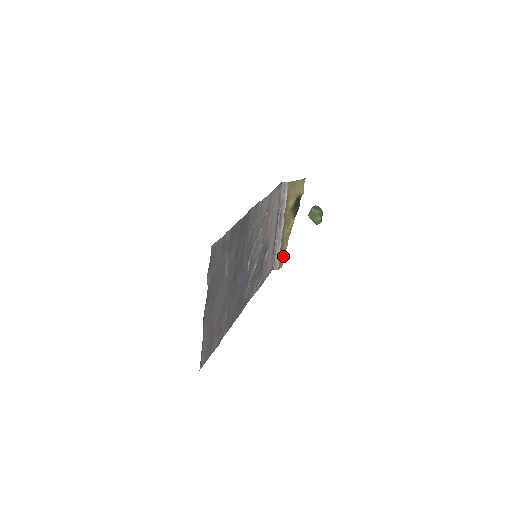
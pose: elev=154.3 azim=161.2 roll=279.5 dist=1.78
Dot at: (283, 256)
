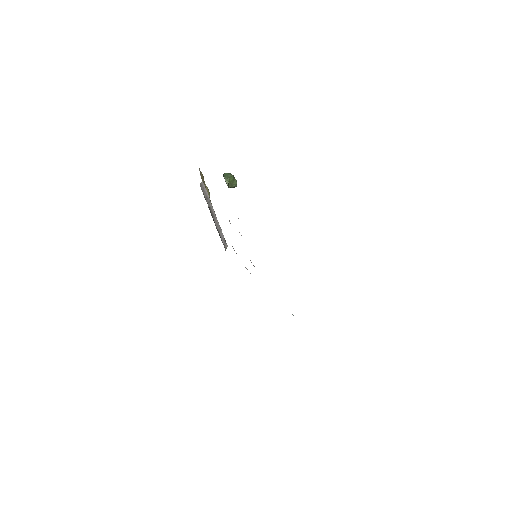
Dot at: occluded
